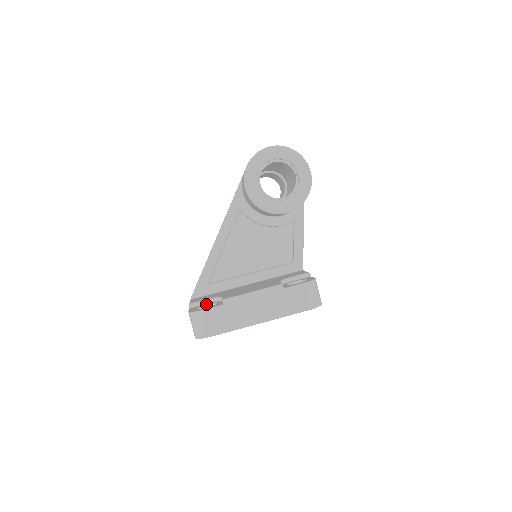
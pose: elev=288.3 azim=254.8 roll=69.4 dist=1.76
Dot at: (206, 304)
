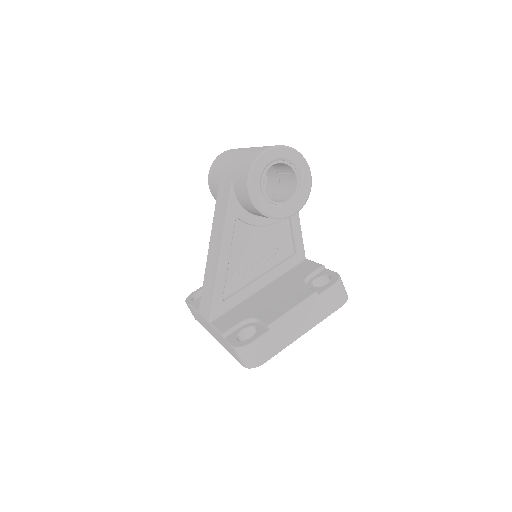
Dot at: (240, 329)
